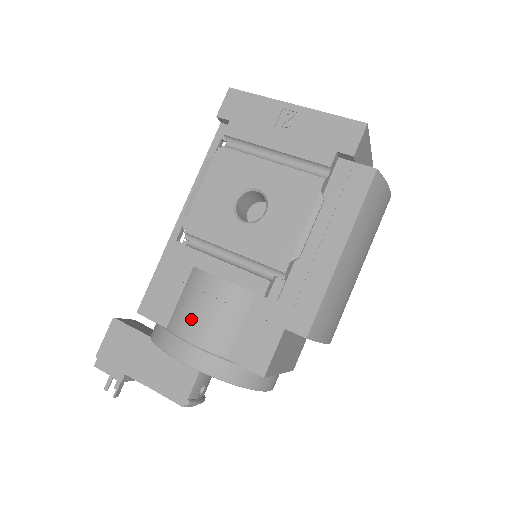
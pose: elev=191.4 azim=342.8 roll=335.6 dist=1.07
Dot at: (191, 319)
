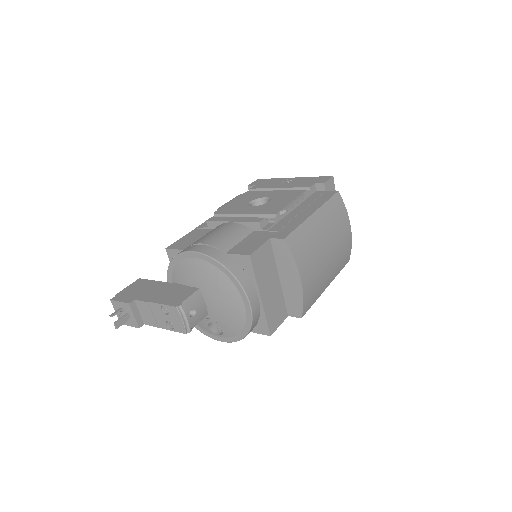
Dot at: (206, 237)
